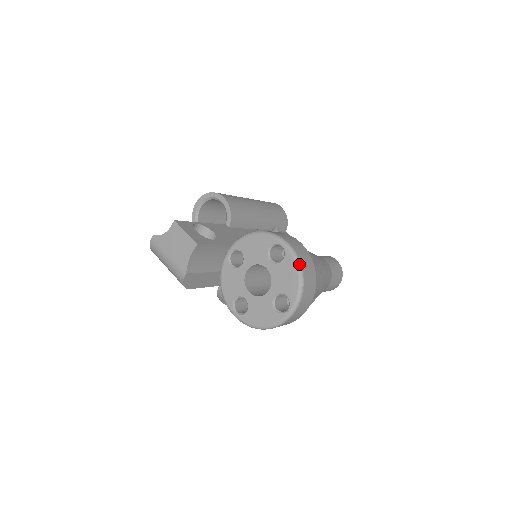
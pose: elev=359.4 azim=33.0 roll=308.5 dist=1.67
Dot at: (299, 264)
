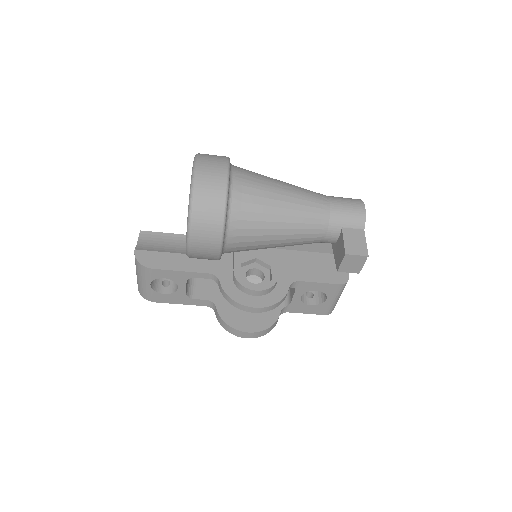
Dot at: occluded
